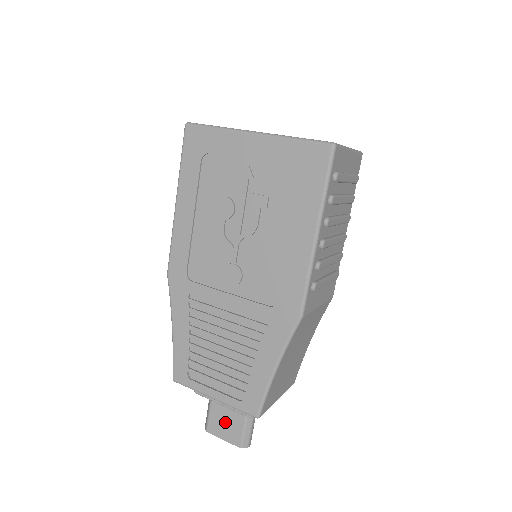
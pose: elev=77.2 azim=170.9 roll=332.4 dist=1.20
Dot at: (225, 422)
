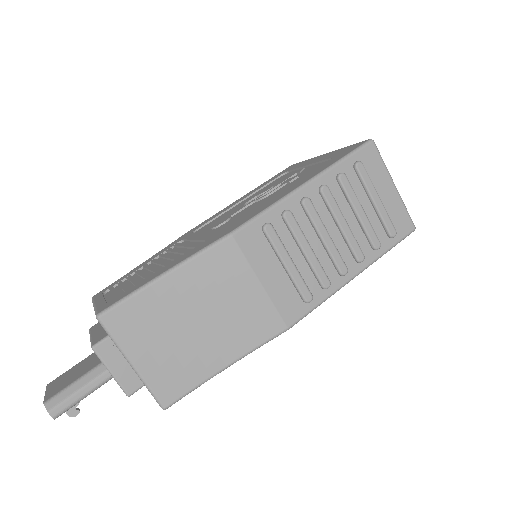
Dot at: (70, 375)
